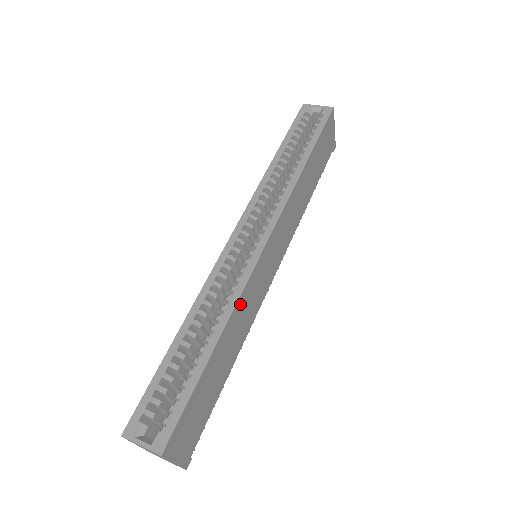
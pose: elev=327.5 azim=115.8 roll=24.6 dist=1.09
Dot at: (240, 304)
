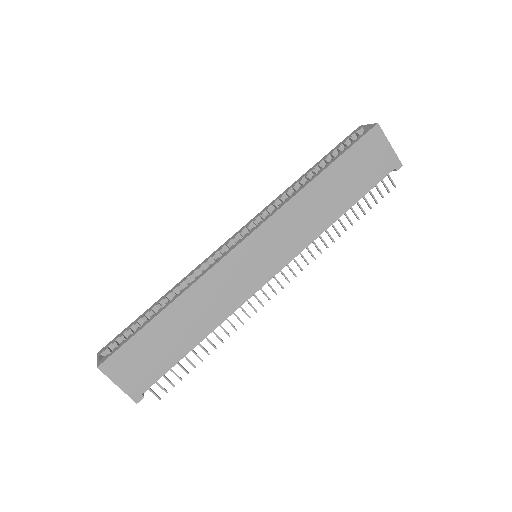
Dot at: (204, 284)
